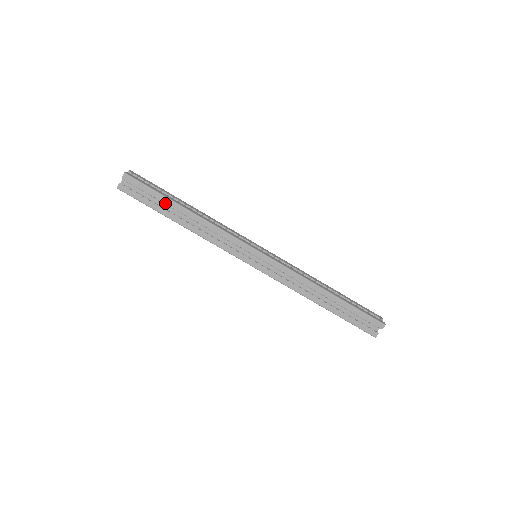
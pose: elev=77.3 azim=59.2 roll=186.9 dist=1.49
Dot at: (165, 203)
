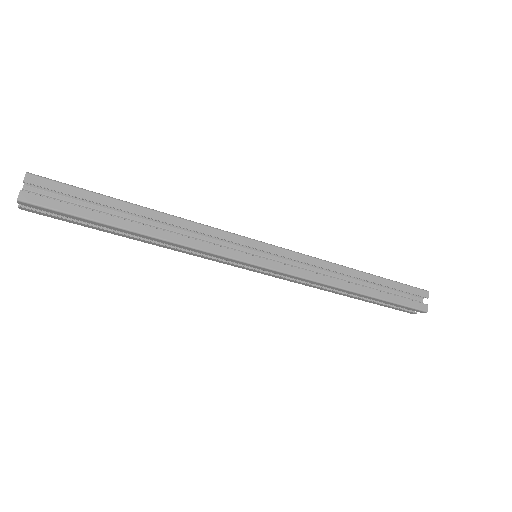
Dot at: (102, 226)
